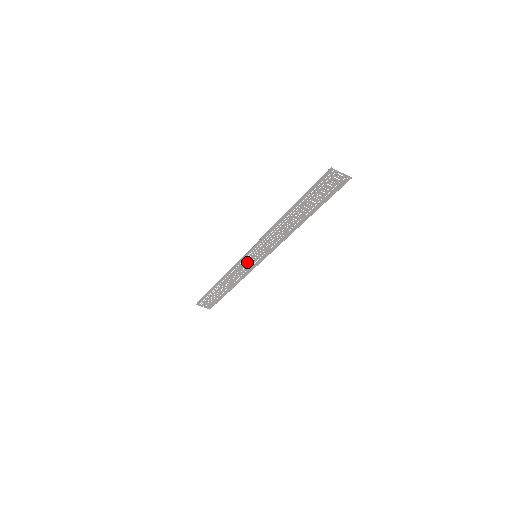
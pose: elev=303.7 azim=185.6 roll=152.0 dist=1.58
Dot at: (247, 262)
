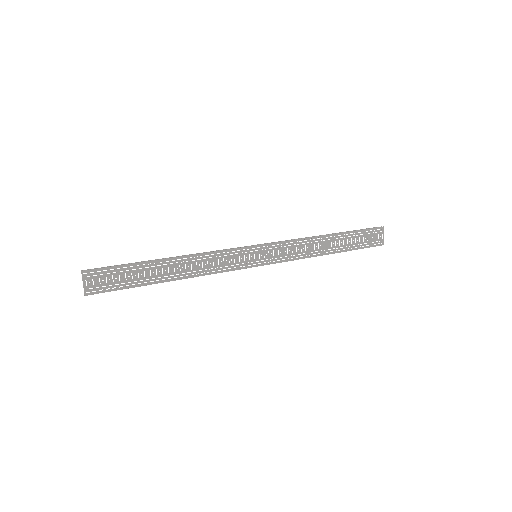
Dot at: (240, 256)
